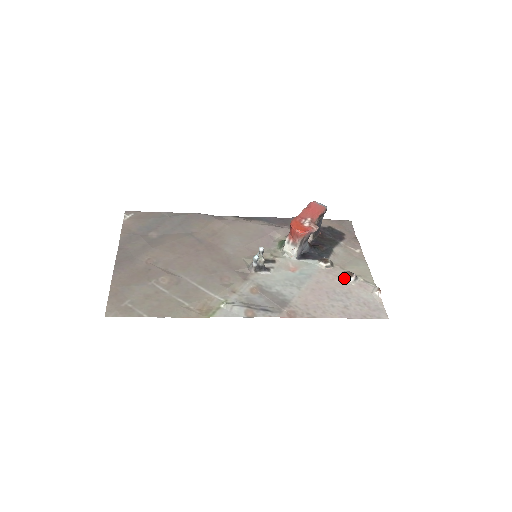
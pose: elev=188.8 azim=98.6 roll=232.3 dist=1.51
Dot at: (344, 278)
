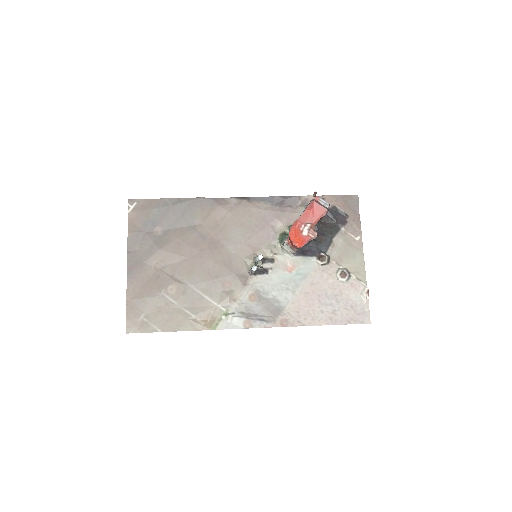
Dot at: (337, 278)
